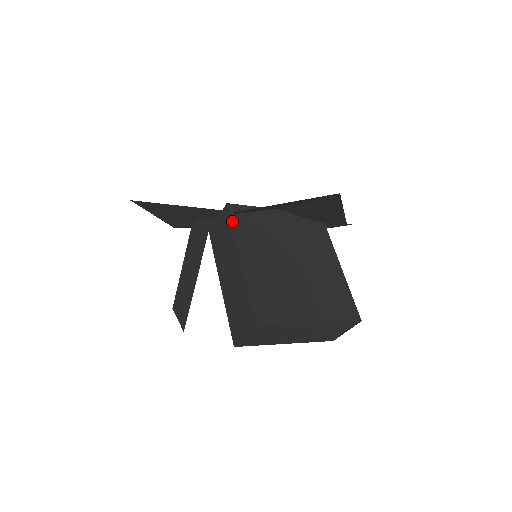
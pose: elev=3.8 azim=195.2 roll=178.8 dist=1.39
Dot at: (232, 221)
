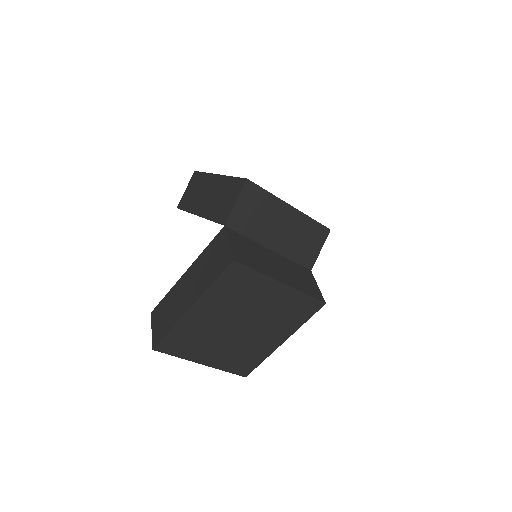
Dot at: (219, 277)
